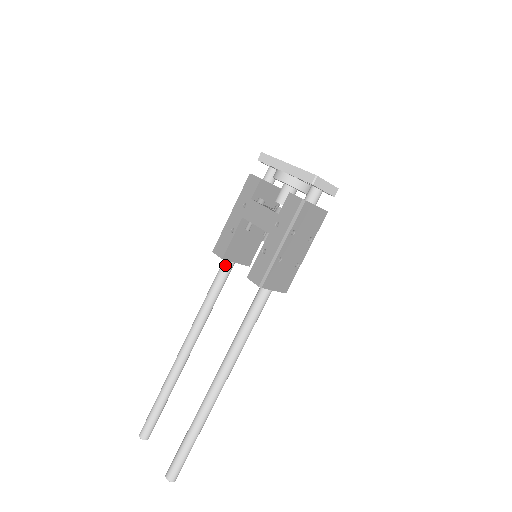
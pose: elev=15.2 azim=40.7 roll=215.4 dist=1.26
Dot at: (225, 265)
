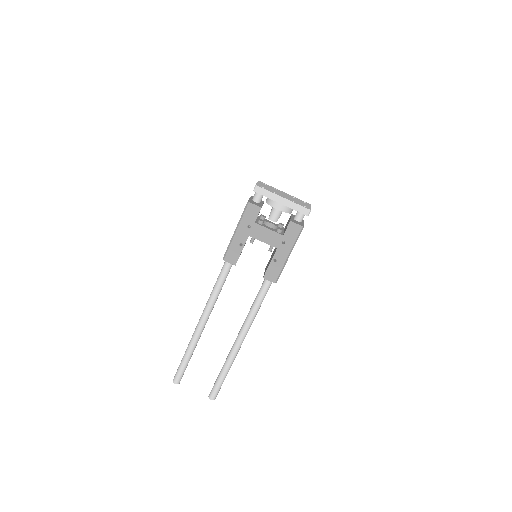
Dot at: (230, 264)
